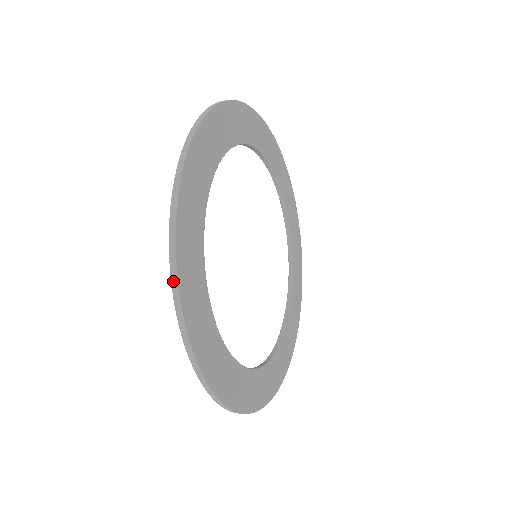
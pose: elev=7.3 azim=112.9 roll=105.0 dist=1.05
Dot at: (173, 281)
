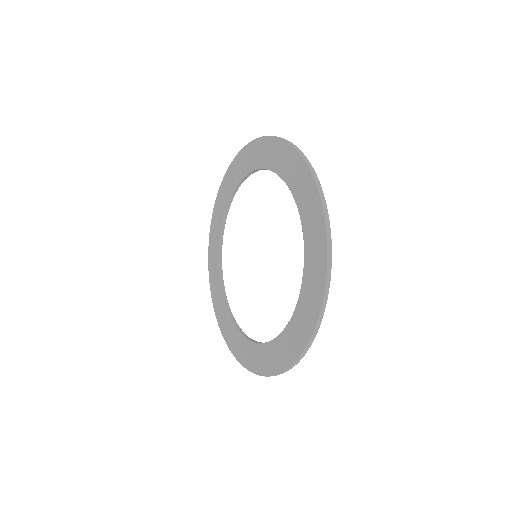
Dot at: (317, 181)
